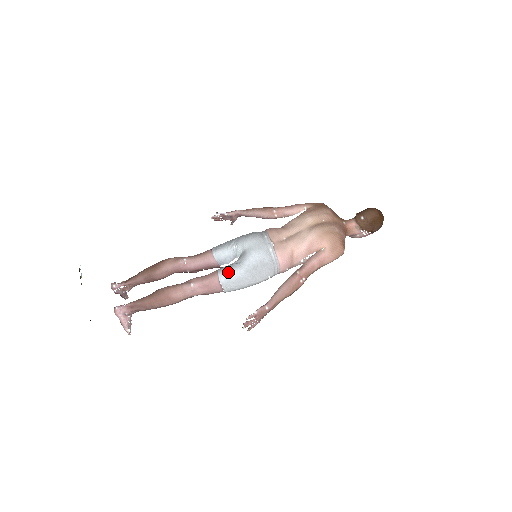
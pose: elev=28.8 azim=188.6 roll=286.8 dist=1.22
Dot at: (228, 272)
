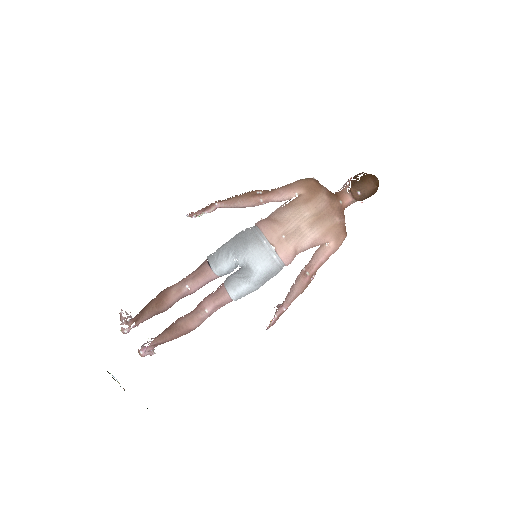
Dot at: (238, 289)
